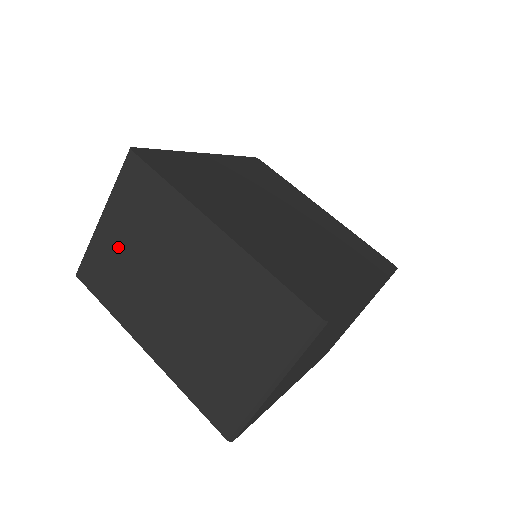
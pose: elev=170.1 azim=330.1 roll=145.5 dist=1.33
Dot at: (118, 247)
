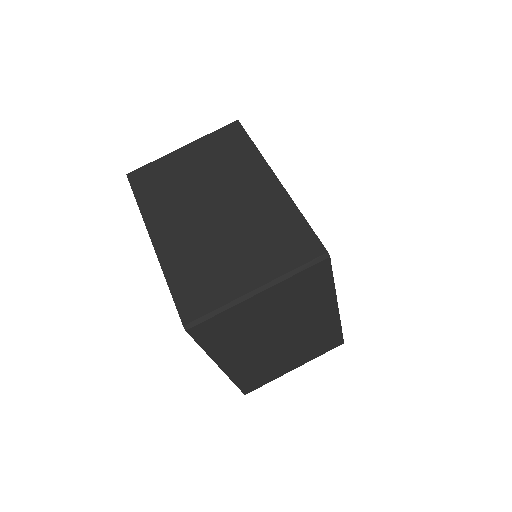
Dot at: (256, 314)
